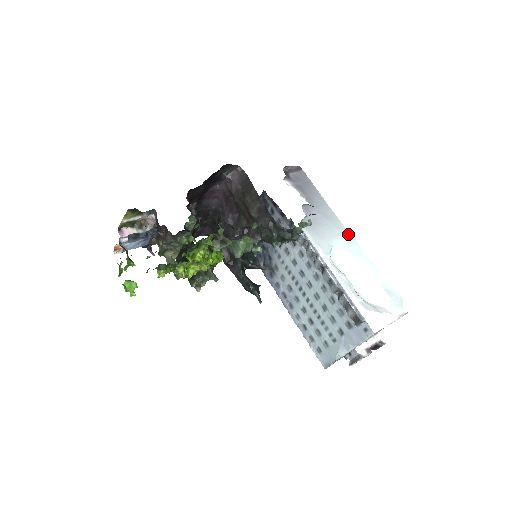
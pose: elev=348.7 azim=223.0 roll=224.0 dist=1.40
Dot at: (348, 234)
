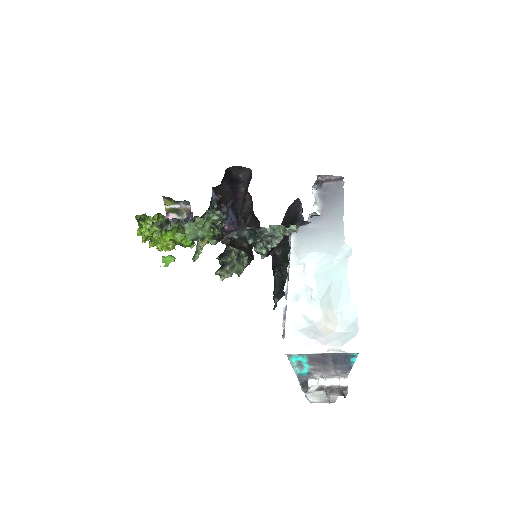
Dot at: (343, 250)
